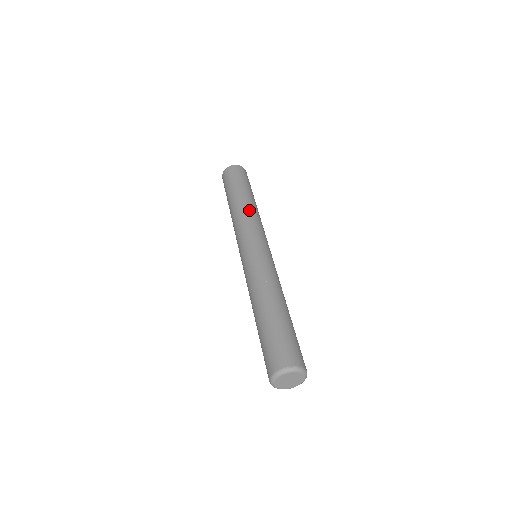
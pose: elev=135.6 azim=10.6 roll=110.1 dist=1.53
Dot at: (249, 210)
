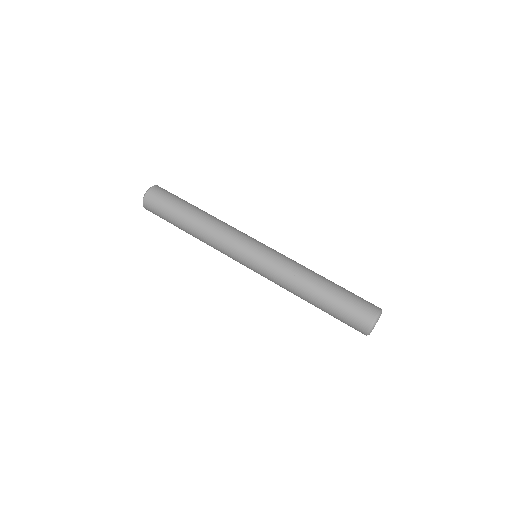
Dot at: (220, 220)
